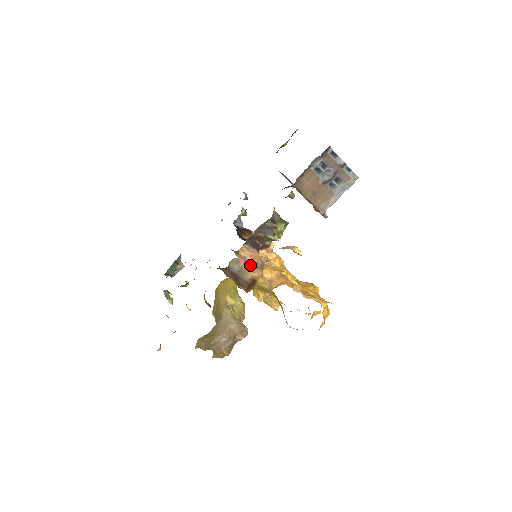
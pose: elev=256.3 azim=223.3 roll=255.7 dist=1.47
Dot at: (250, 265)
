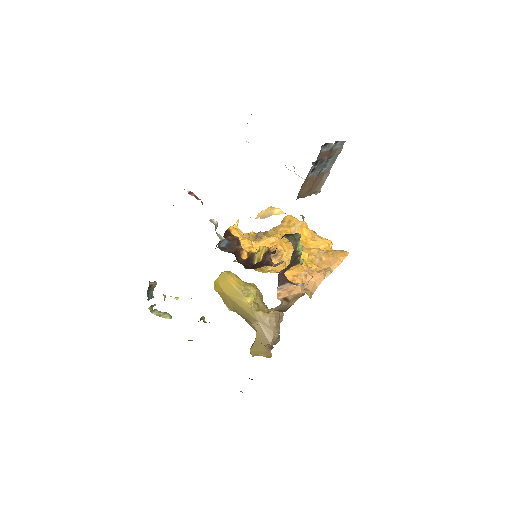
Dot at: (292, 300)
